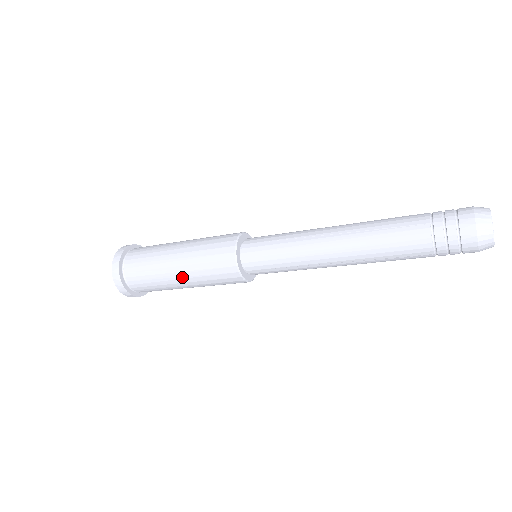
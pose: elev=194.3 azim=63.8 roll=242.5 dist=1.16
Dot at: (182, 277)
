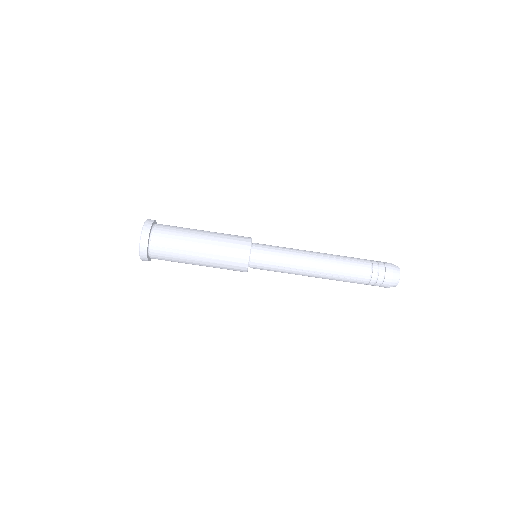
Dot at: (207, 231)
